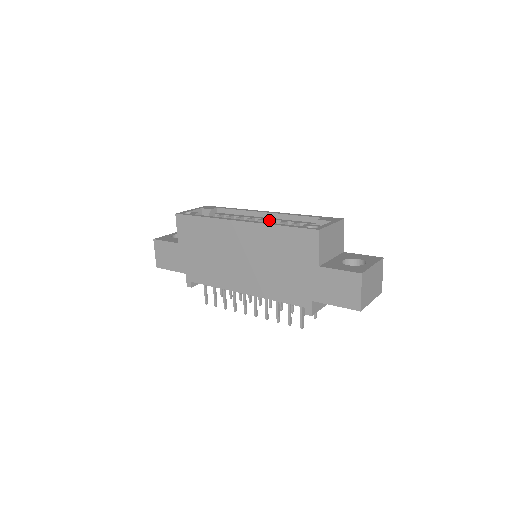
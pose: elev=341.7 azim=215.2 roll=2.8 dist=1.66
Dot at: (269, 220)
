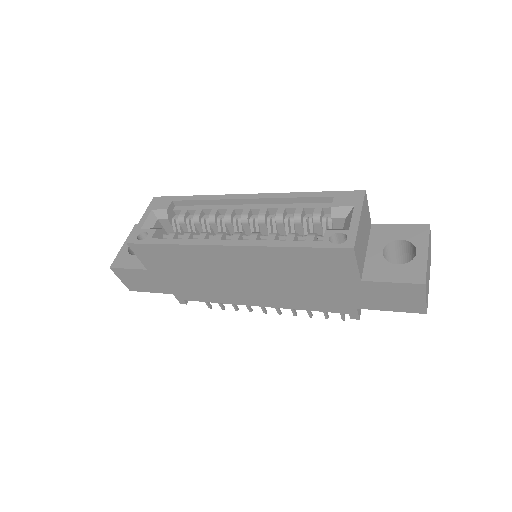
Dot at: occluded
